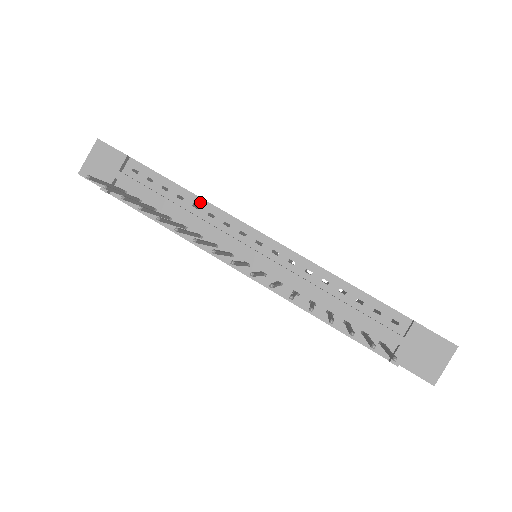
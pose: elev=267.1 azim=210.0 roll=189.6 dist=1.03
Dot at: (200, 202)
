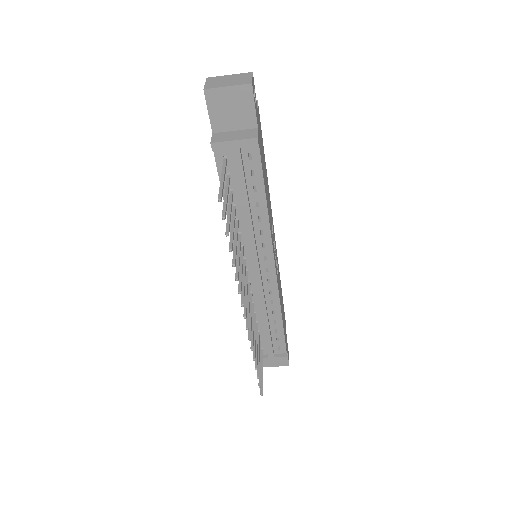
Dot at: (265, 220)
